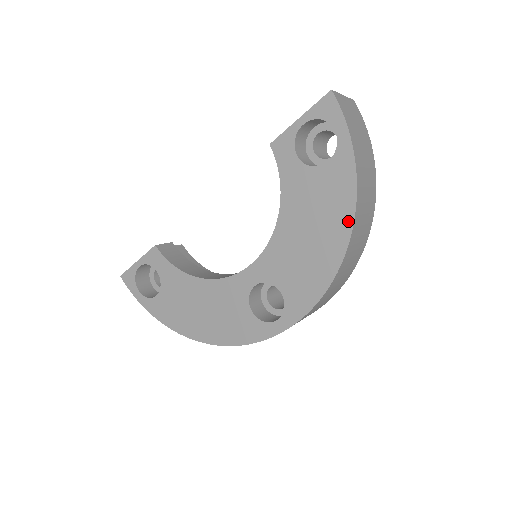
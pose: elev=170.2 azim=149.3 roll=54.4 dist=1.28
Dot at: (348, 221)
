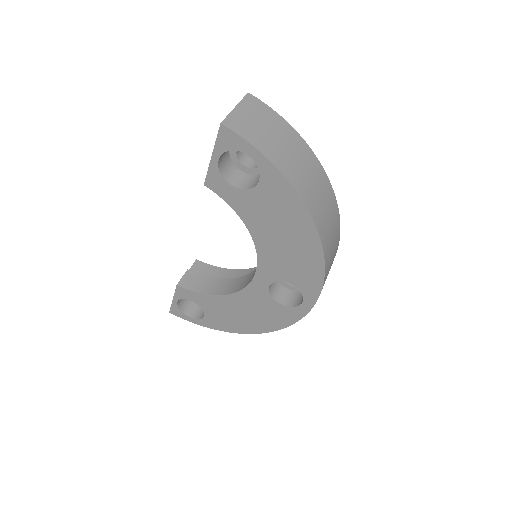
Dot at: (307, 218)
